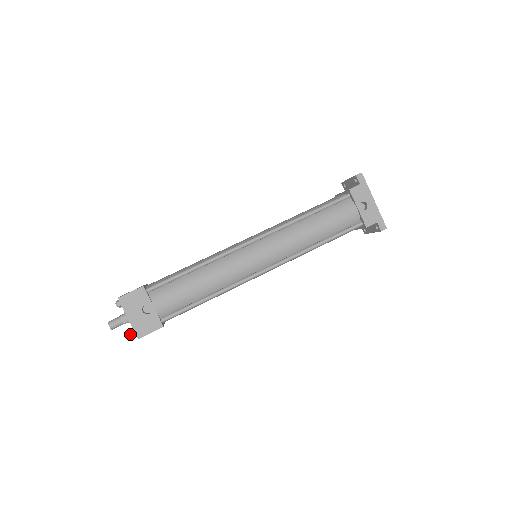
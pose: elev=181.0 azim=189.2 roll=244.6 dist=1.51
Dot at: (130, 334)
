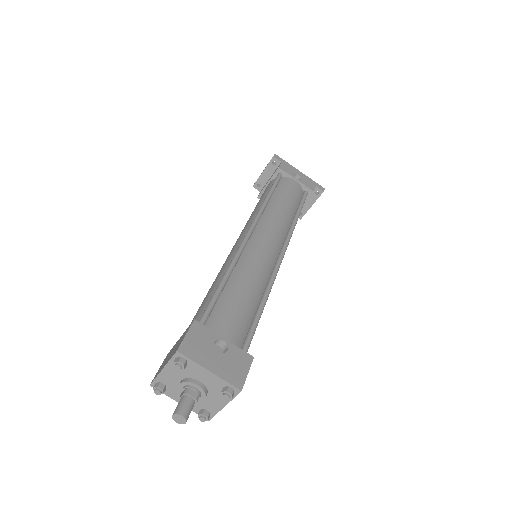
Dot at: (225, 395)
